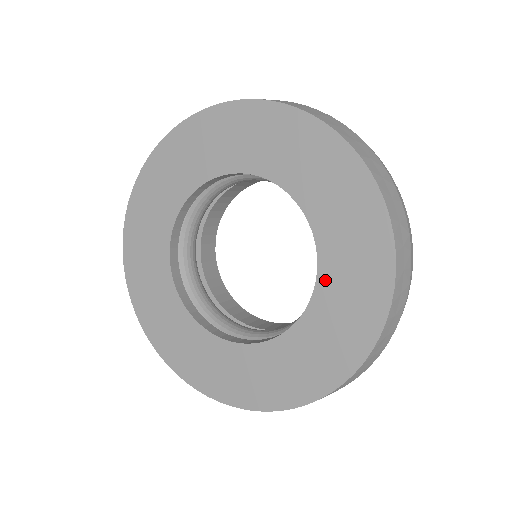
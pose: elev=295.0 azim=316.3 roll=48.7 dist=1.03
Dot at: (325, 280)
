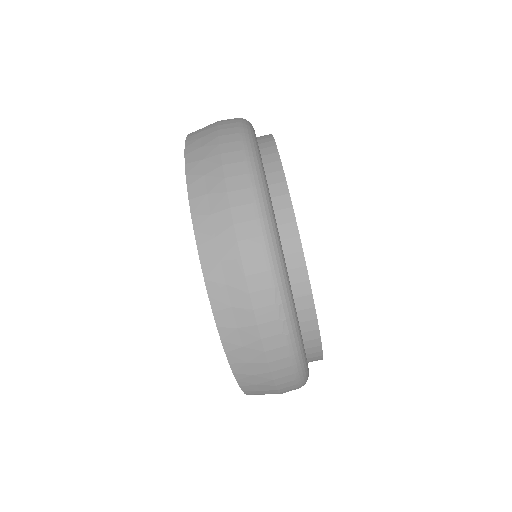
Dot at: occluded
